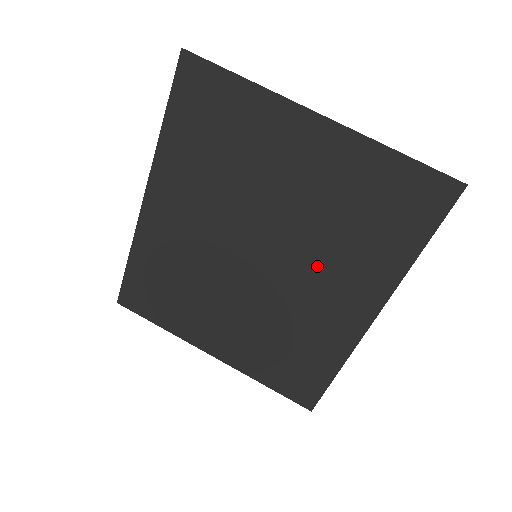
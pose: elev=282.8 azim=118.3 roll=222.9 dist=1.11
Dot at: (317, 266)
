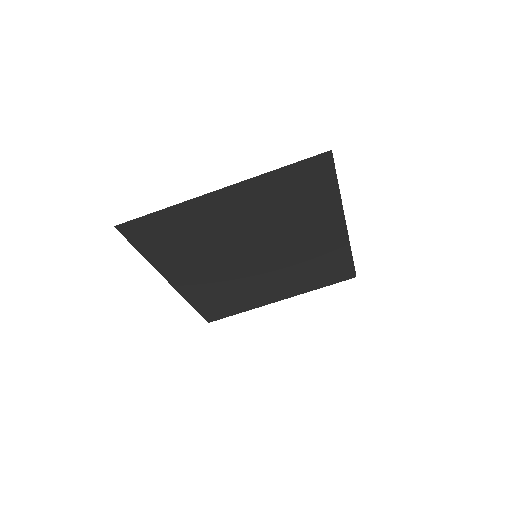
Dot at: (292, 235)
